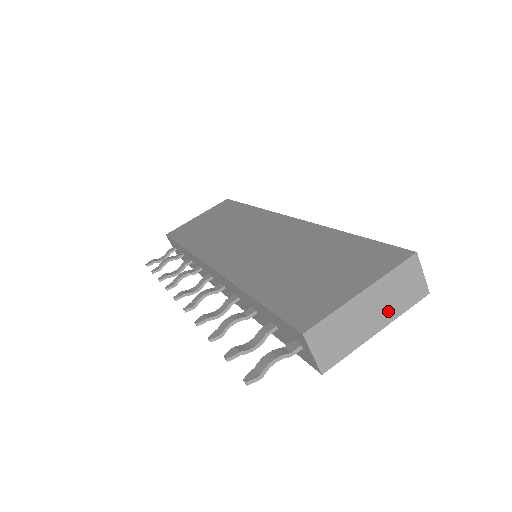
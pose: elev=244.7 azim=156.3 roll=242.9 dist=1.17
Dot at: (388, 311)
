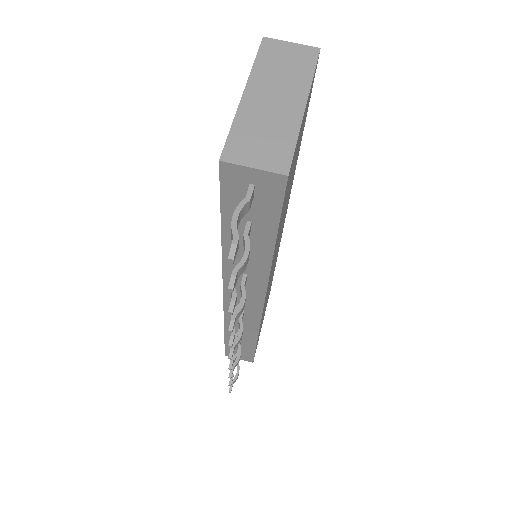
Dot at: (293, 87)
